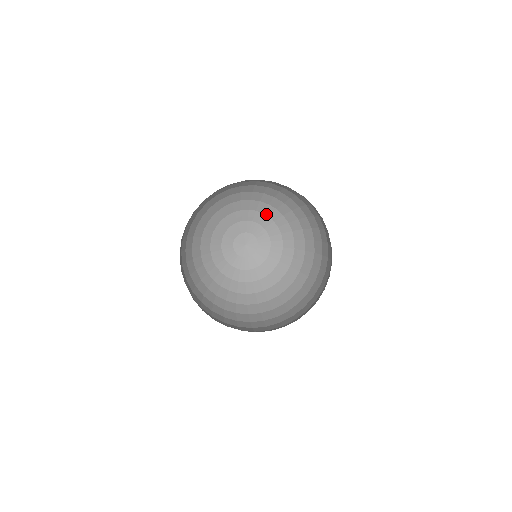
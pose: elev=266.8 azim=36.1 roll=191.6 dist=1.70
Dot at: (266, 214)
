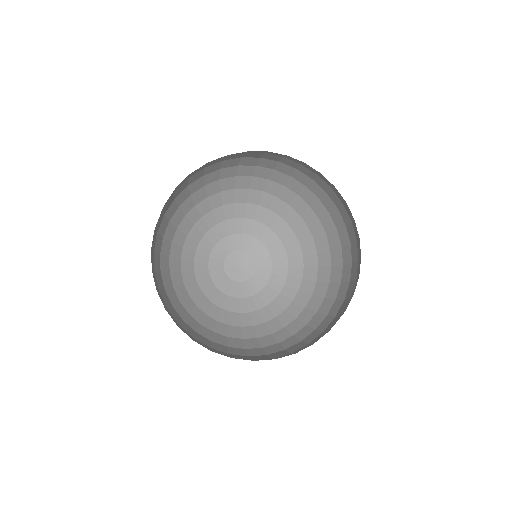
Dot at: (239, 217)
